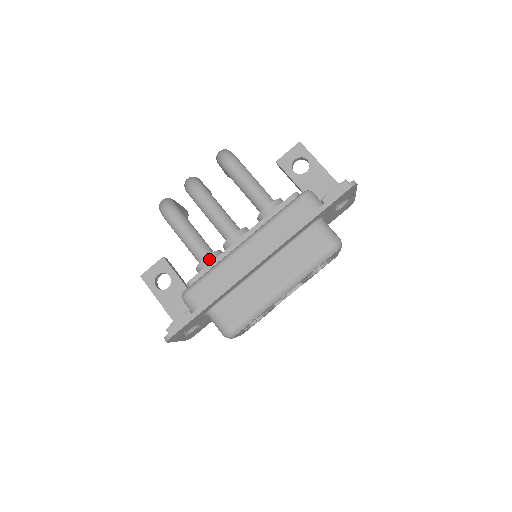
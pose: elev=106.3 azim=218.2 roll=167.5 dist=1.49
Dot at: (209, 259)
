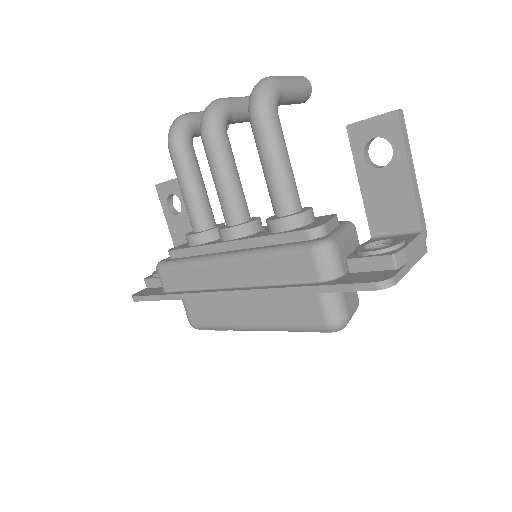
Dot at: (195, 239)
